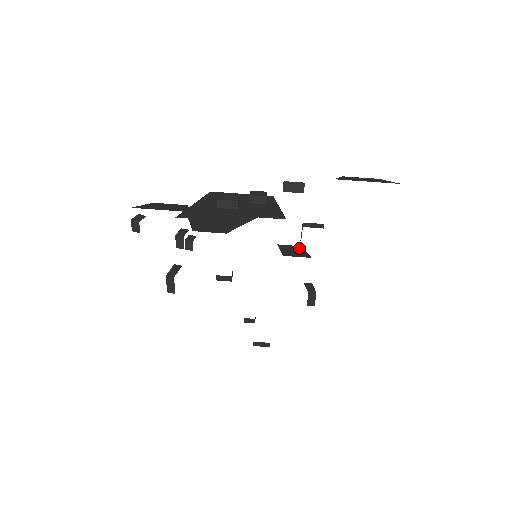
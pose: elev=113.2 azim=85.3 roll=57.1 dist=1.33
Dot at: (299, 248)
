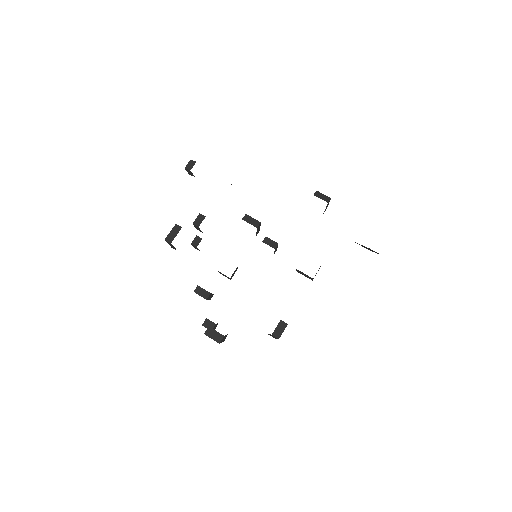
Dot at: occluded
